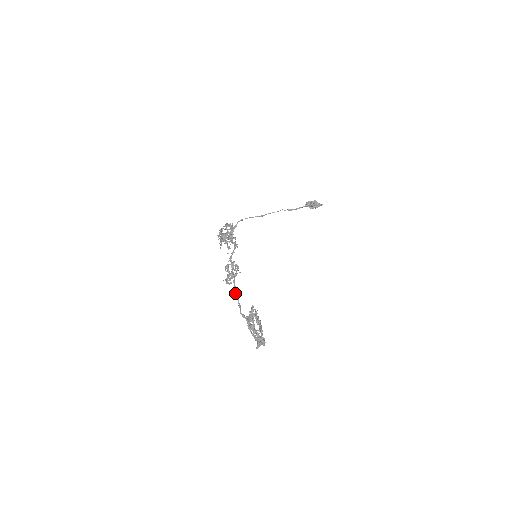
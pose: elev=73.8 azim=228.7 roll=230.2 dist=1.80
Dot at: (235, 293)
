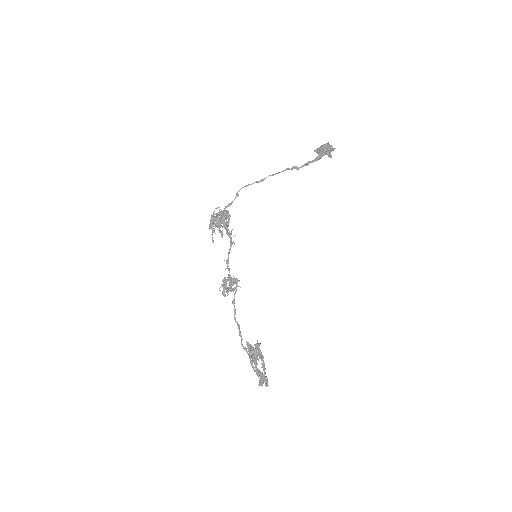
Dot at: (235, 317)
